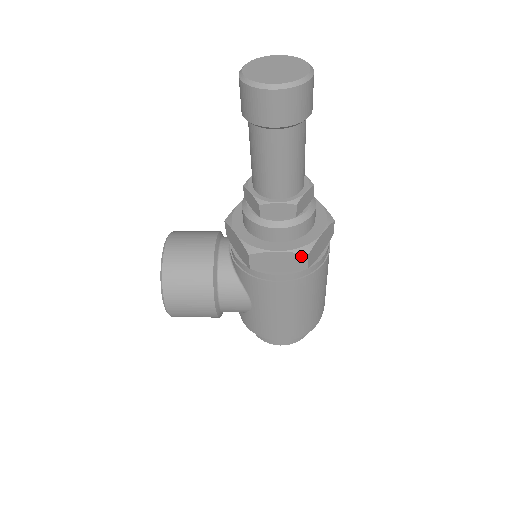
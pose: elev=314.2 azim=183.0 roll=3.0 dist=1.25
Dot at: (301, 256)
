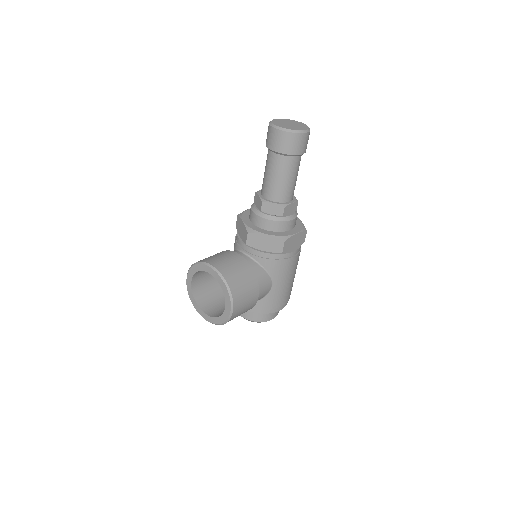
Dot at: (304, 233)
